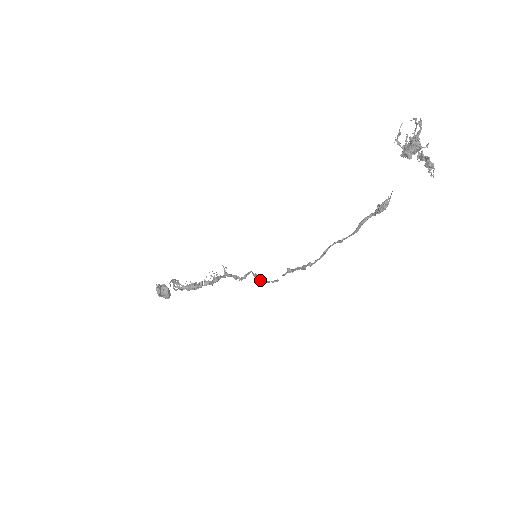
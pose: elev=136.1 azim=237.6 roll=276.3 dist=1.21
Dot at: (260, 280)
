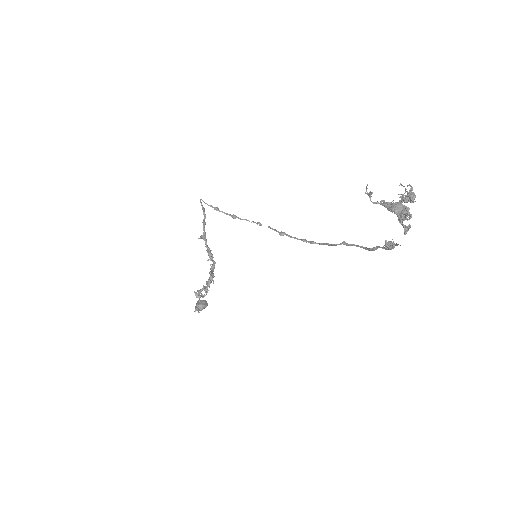
Dot at: occluded
